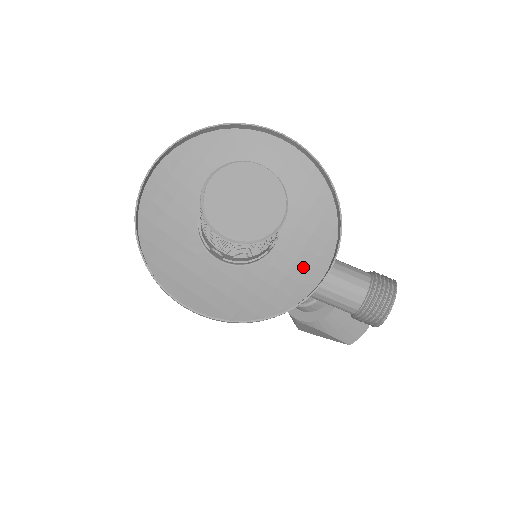
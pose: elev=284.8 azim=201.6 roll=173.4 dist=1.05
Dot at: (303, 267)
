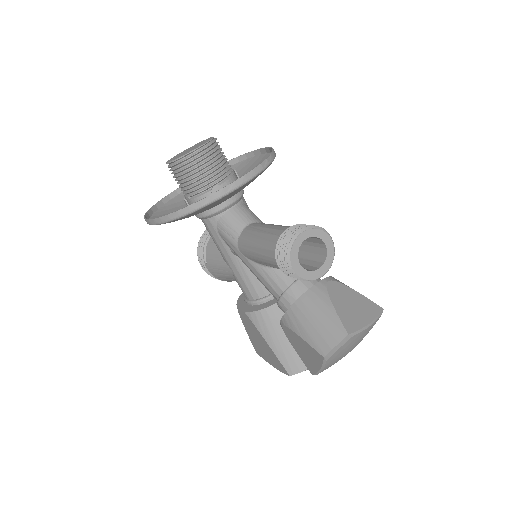
Dot at: occluded
